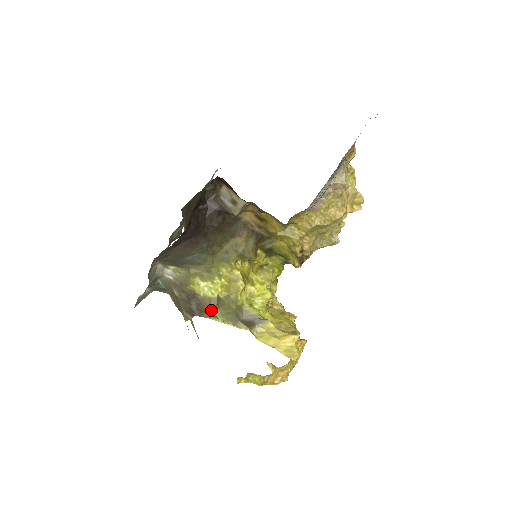
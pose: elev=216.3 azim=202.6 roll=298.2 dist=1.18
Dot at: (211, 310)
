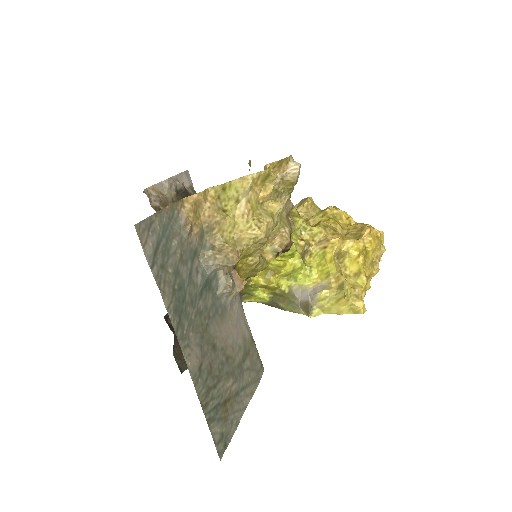
Dot at: (277, 306)
